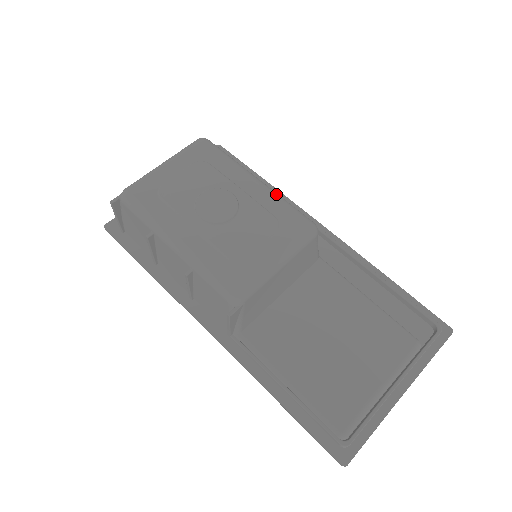
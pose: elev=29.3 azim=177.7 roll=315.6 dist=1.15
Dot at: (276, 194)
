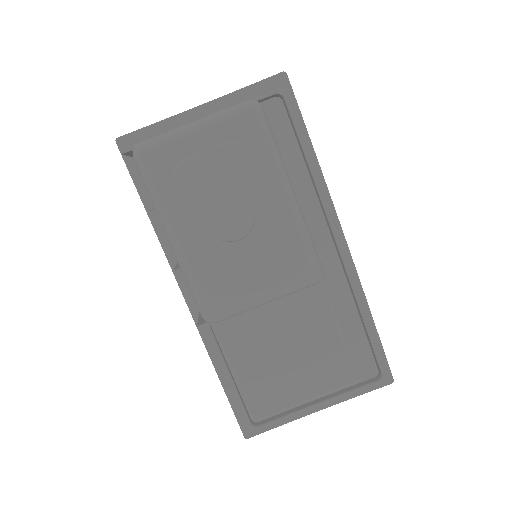
Dot at: (301, 223)
